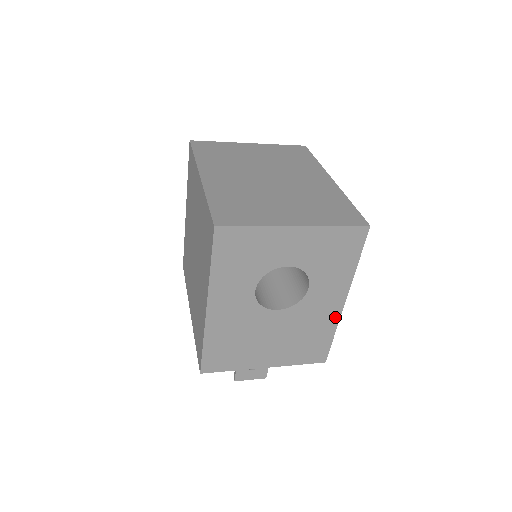
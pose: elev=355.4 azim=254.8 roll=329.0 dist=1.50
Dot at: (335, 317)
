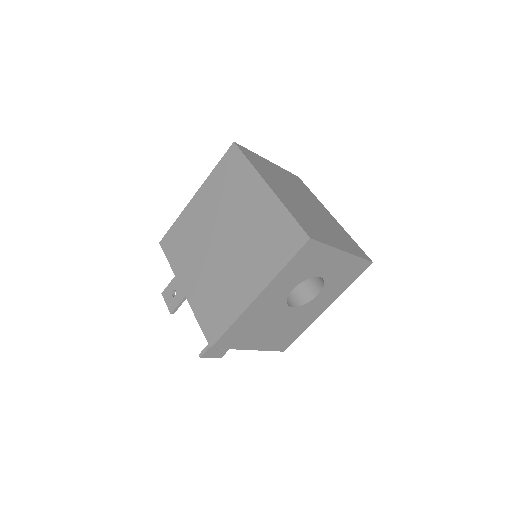
Dot at: (313, 319)
